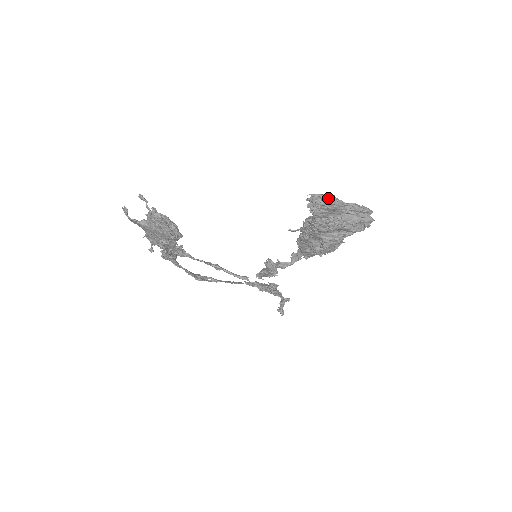
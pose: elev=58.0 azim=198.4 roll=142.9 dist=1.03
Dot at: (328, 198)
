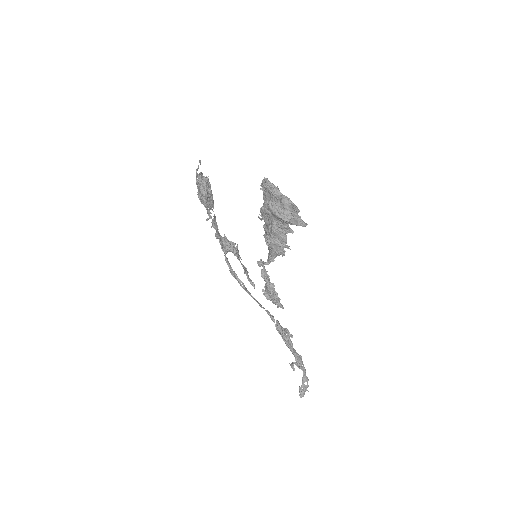
Dot at: (268, 181)
